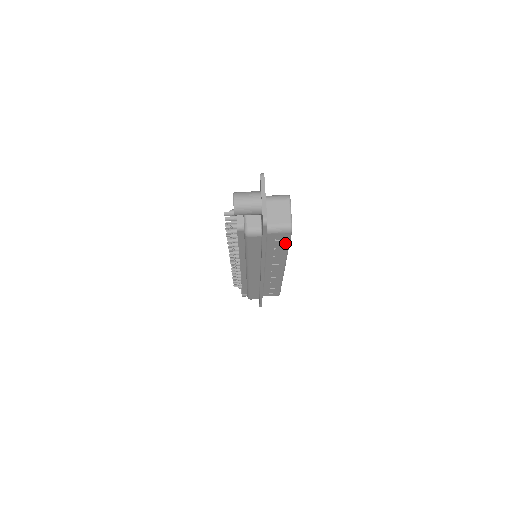
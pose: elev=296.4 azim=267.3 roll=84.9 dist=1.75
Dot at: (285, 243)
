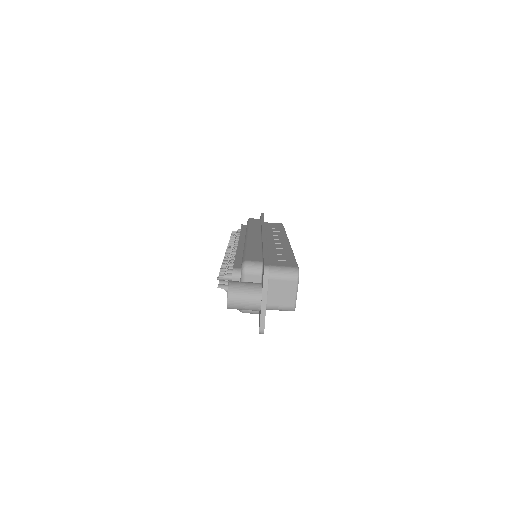
Dot at: occluded
